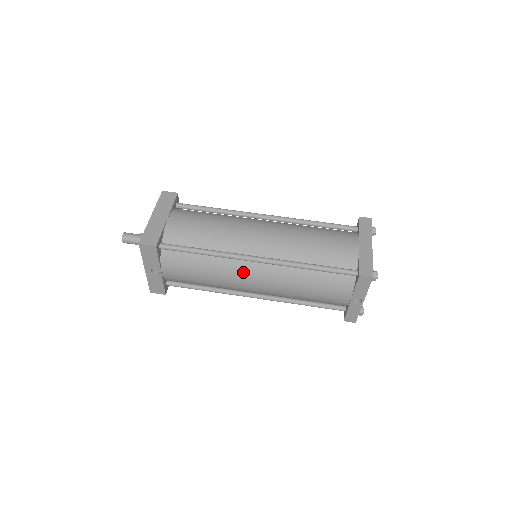
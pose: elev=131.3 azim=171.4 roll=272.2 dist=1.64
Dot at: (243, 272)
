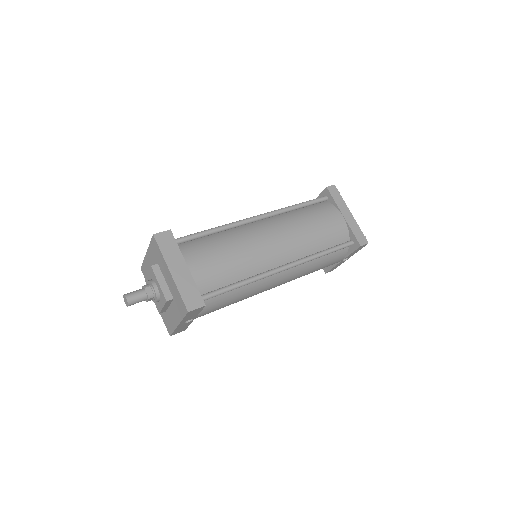
Dot at: (270, 283)
